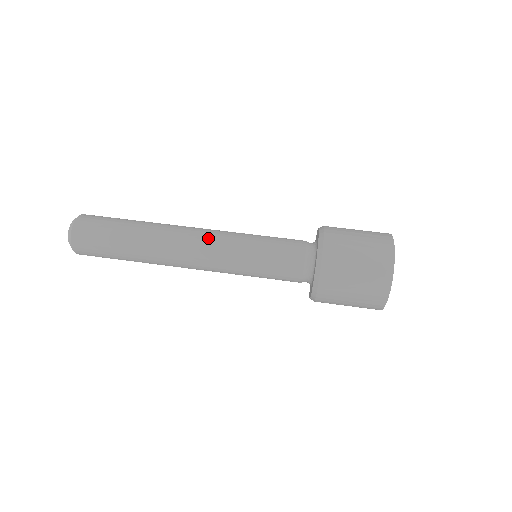
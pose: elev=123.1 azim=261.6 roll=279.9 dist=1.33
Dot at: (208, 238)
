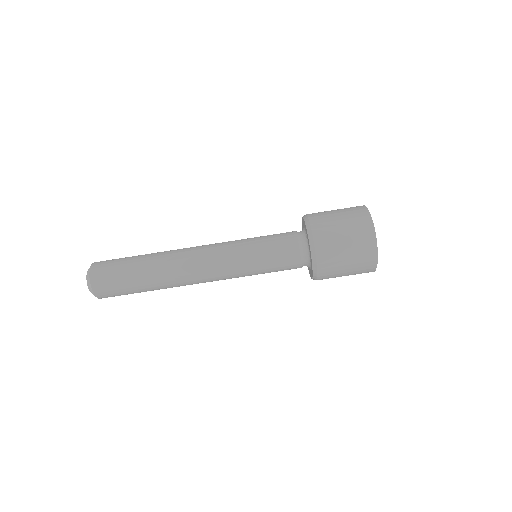
Dot at: (216, 279)
